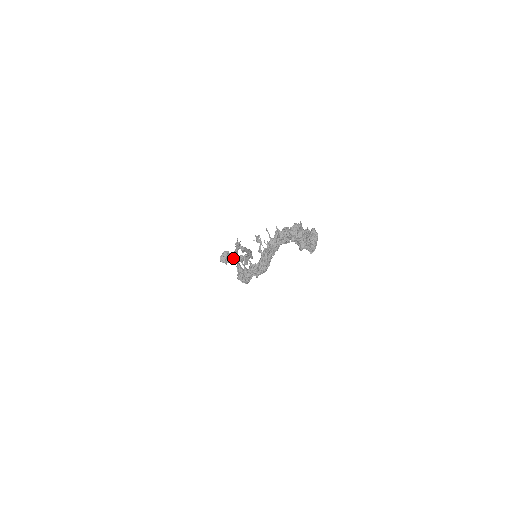
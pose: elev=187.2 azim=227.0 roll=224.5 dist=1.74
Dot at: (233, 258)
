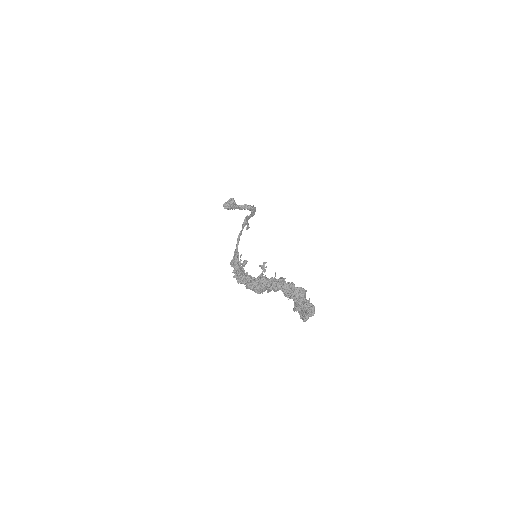
Dot at: (236, 206)
